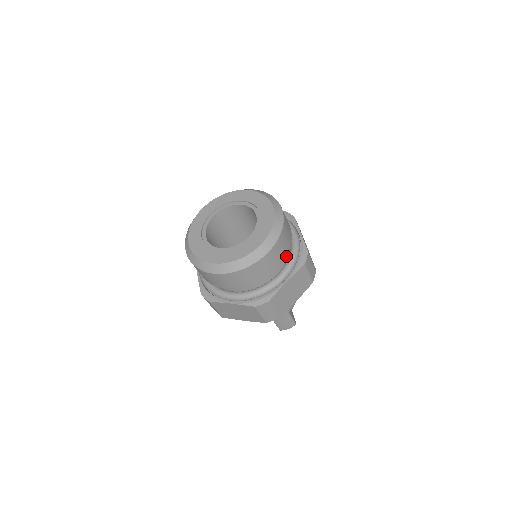
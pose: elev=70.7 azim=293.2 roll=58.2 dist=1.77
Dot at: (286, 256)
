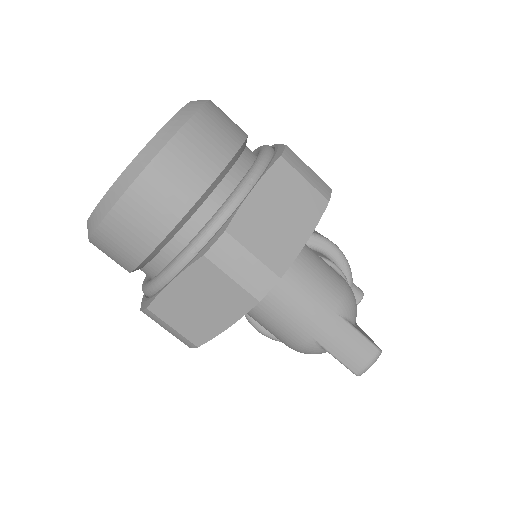
Dot at: (247, 165)
